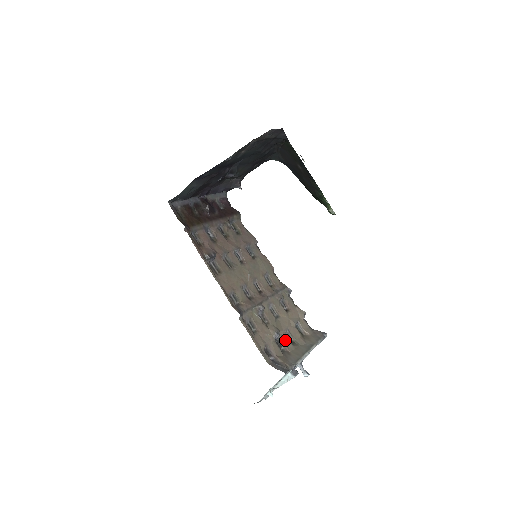
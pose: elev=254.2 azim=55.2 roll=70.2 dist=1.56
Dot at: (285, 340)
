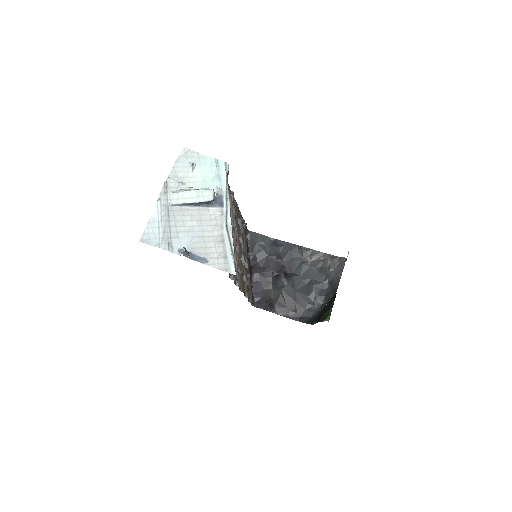
Dot at: occluded
